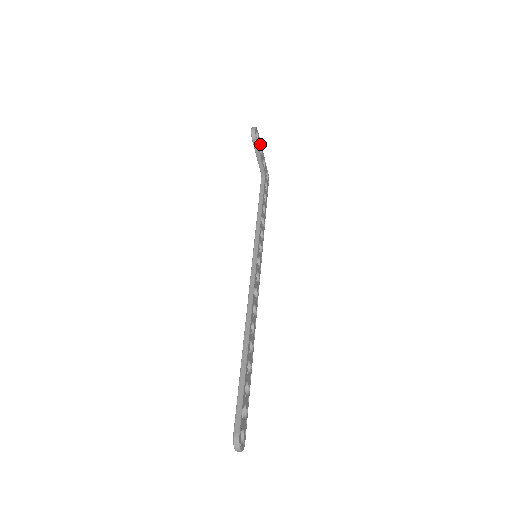
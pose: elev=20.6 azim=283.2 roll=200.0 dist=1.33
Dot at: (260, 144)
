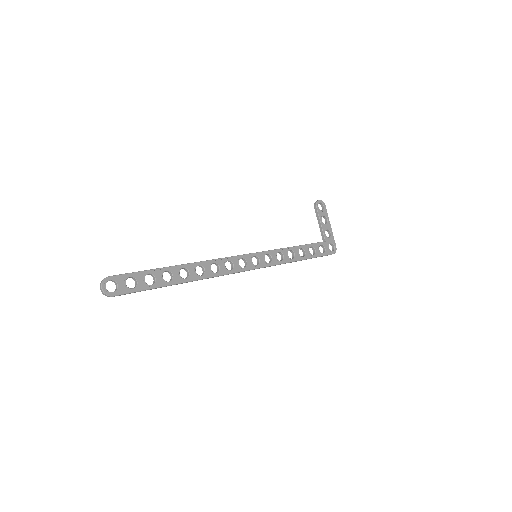
Dot at: (326, 217)
